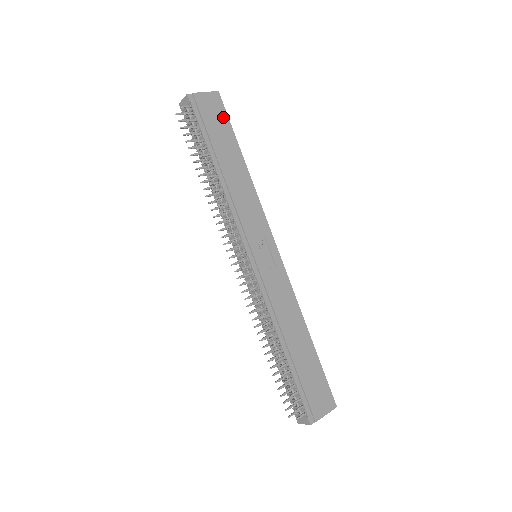
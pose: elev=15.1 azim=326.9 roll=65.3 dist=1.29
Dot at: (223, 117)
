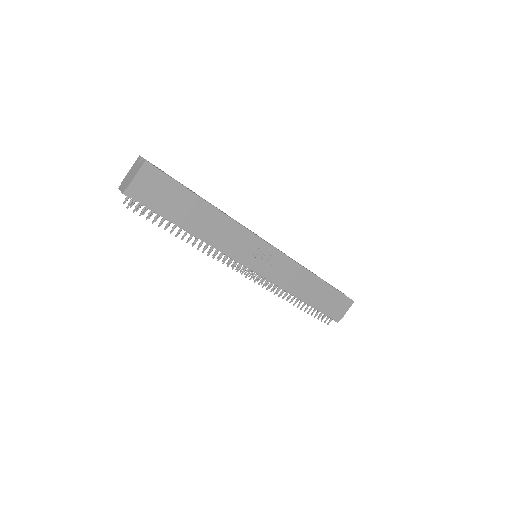
Dot at: (166, 182)
